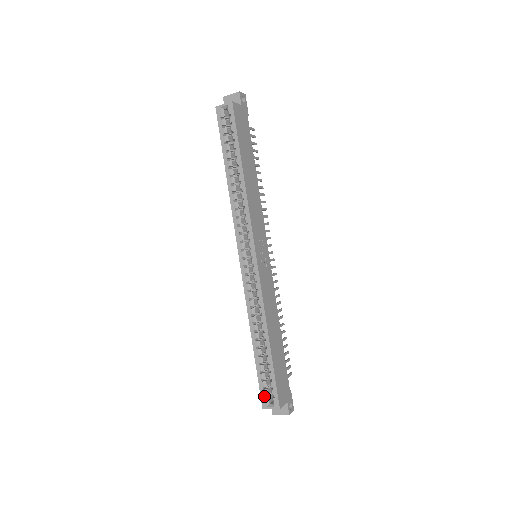
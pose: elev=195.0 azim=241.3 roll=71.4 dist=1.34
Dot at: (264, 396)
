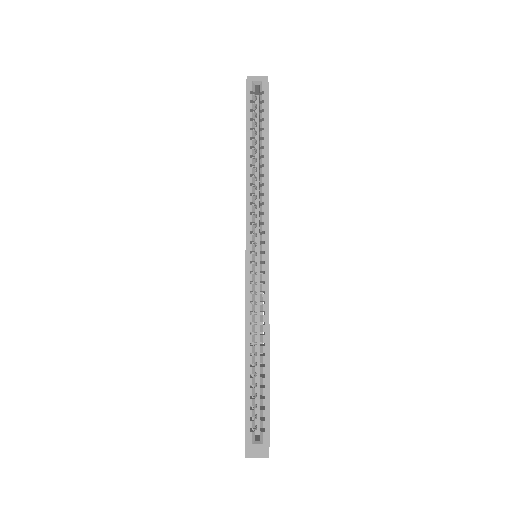
Dot at: (249, 430)
